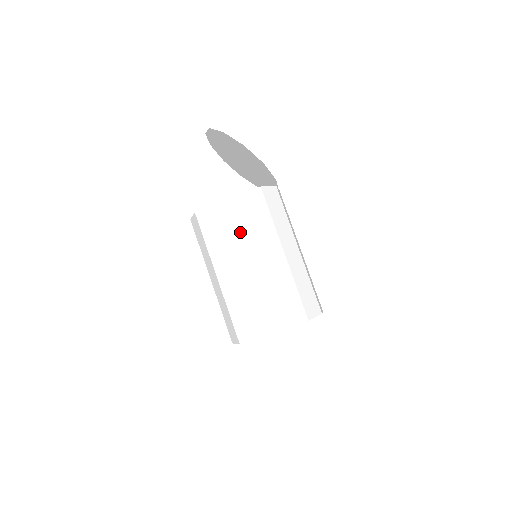
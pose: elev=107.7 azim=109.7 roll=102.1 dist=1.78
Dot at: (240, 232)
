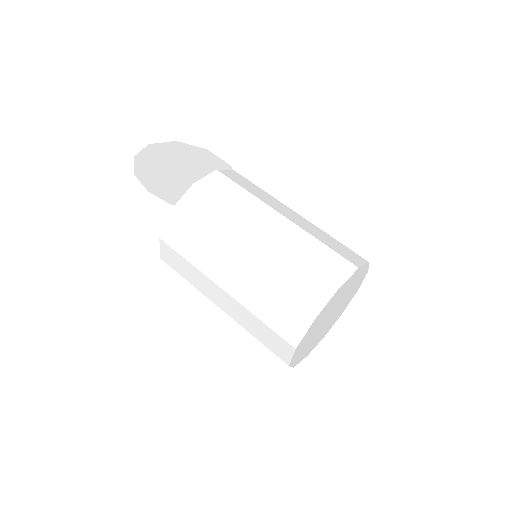
Dot at: (220, 219)
